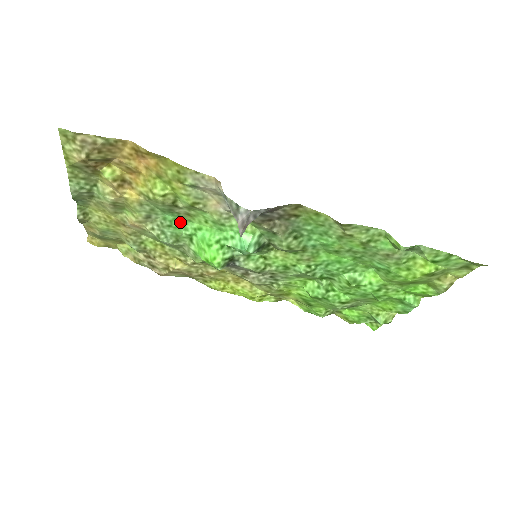
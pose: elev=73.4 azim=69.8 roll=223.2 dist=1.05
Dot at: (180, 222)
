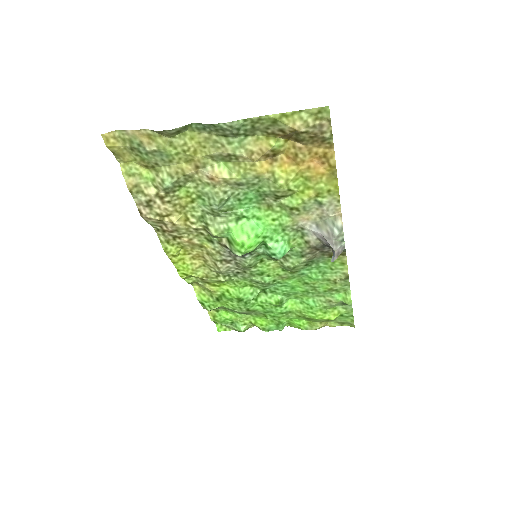
Dot at: (250, 203)
